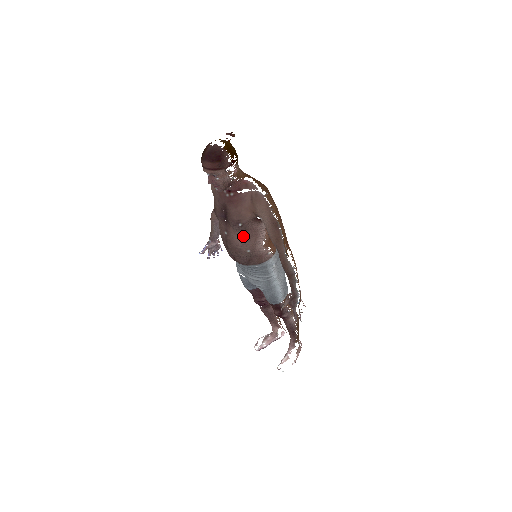
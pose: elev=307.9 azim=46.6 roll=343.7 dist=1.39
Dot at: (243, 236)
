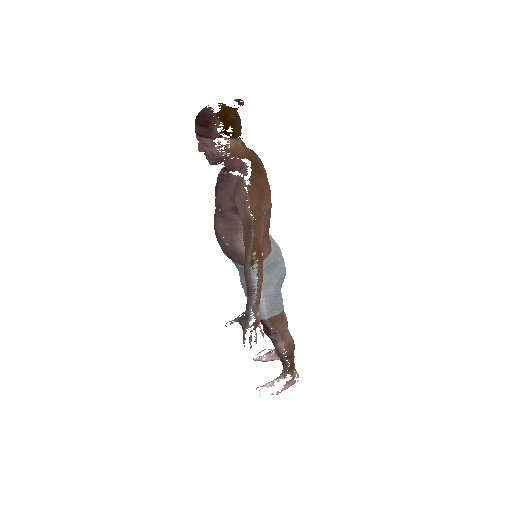
Dot at: (223, 224)
